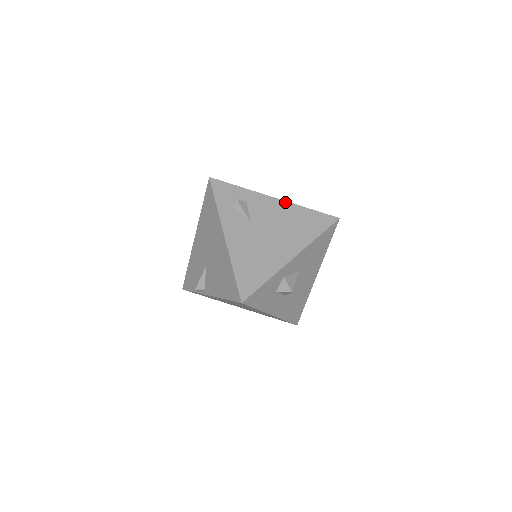
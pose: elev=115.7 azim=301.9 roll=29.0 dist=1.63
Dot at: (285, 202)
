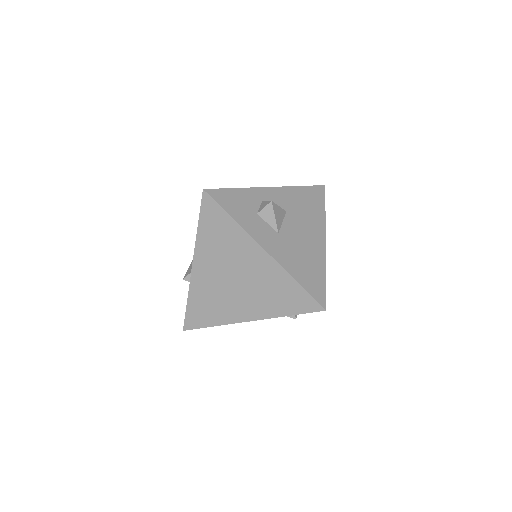
Dot at: occluded
